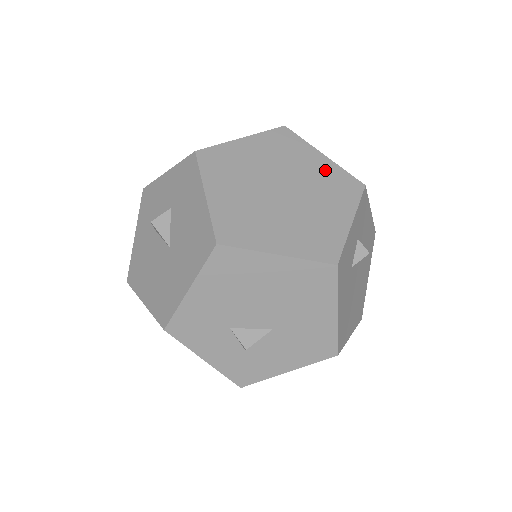
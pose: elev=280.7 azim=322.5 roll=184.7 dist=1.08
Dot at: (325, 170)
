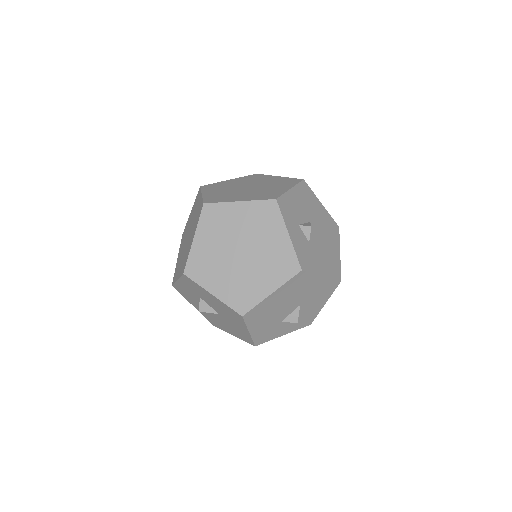
Dot at: (249, 213)
